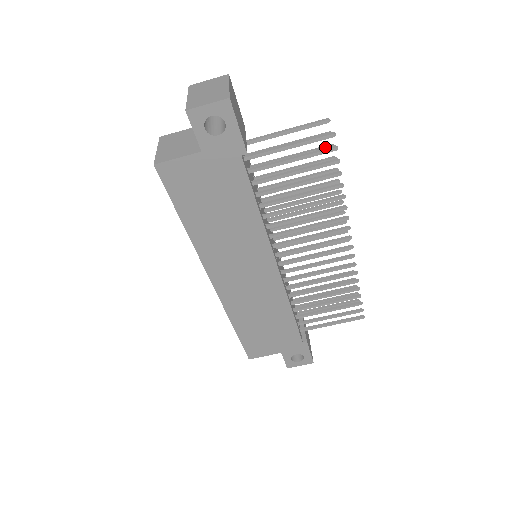
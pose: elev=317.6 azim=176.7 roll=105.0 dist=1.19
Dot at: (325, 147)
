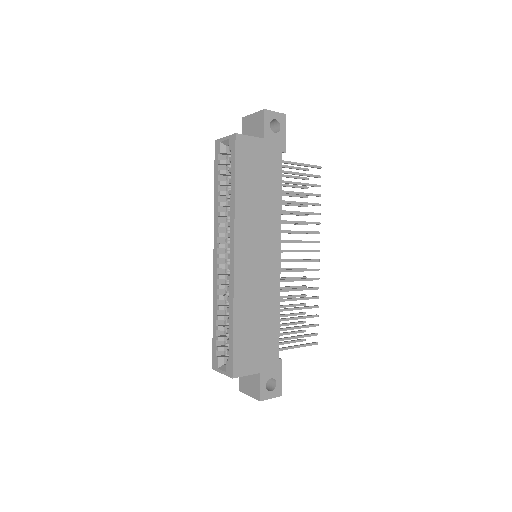
Dot at: (304, 186)
